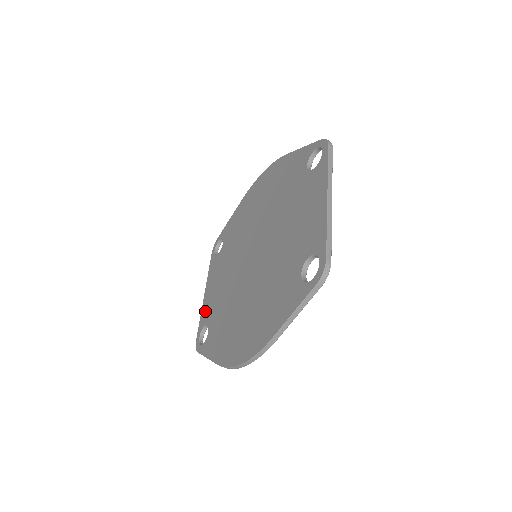
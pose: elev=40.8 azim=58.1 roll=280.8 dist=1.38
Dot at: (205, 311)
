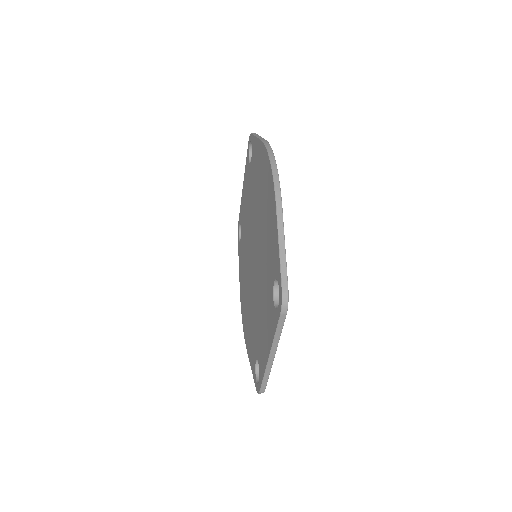
Dot at: (241, 210)
